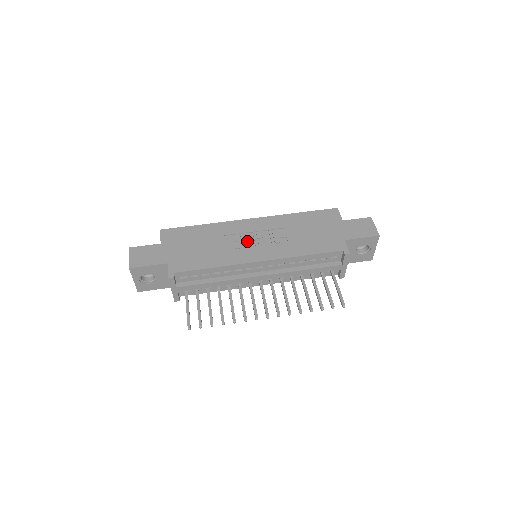
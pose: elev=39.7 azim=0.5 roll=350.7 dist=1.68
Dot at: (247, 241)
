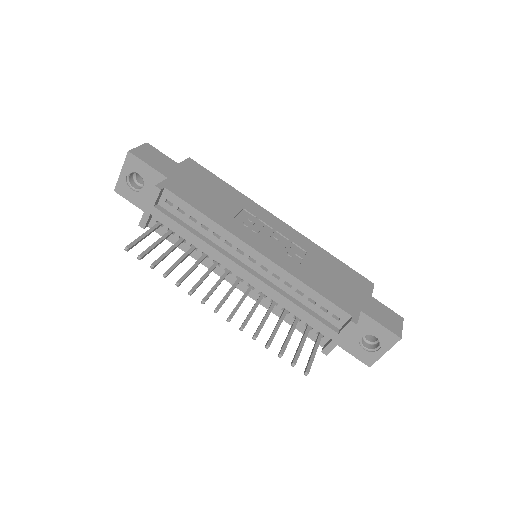
Dot at: (261, 230)
